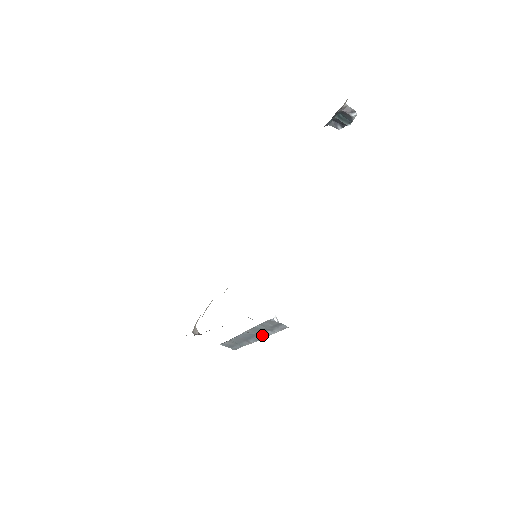
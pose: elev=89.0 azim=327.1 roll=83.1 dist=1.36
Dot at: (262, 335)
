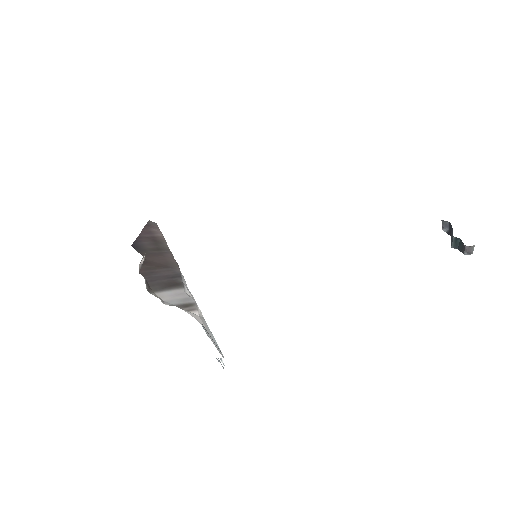
Dot at: occluded
